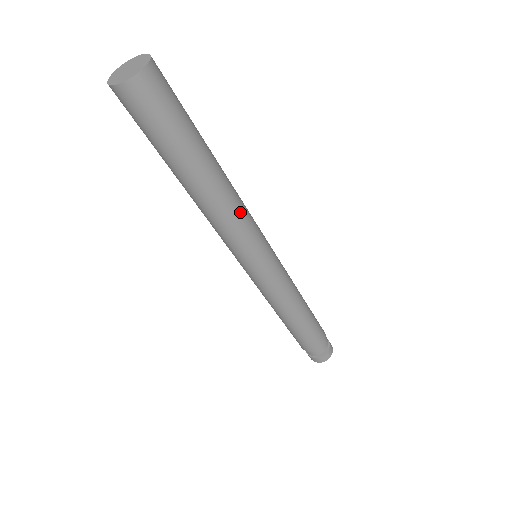
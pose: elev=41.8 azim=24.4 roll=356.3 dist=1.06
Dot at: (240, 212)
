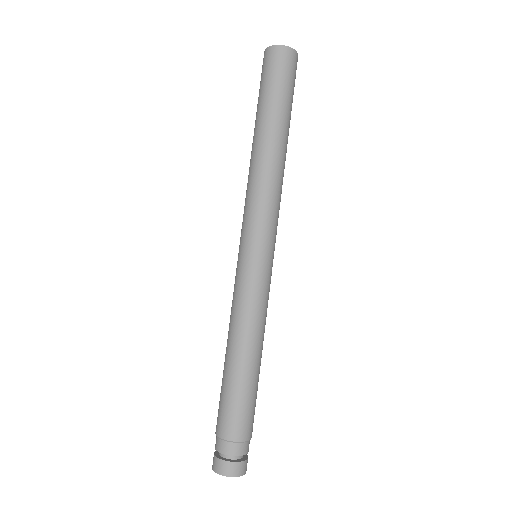
Dot at: (270, 187)
